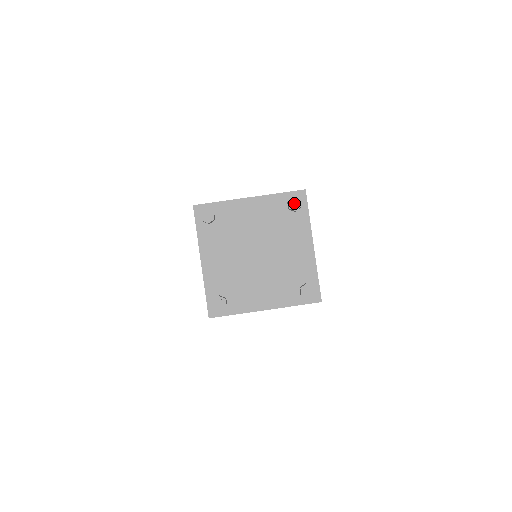
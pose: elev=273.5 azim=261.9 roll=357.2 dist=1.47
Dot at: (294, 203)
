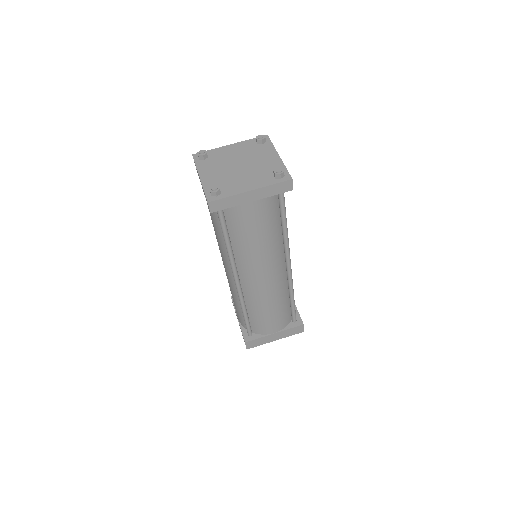
Dot at: (260, 136)
